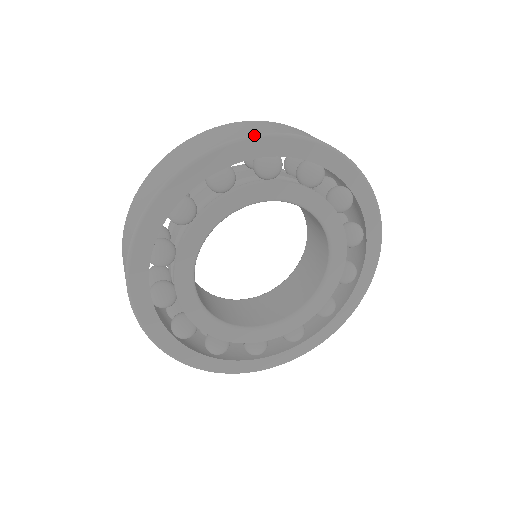
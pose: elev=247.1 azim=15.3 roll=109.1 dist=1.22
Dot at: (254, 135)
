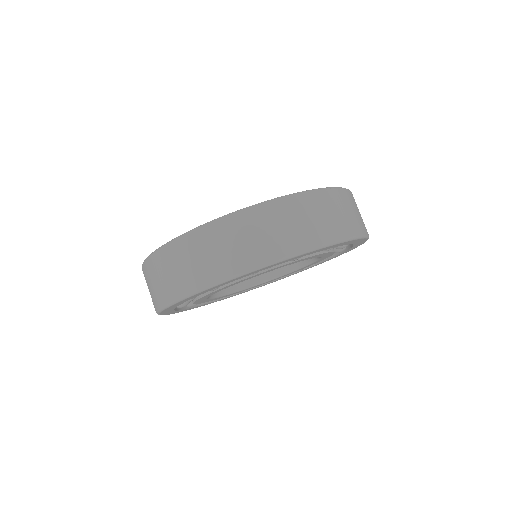
Dot at: (341, 241)
